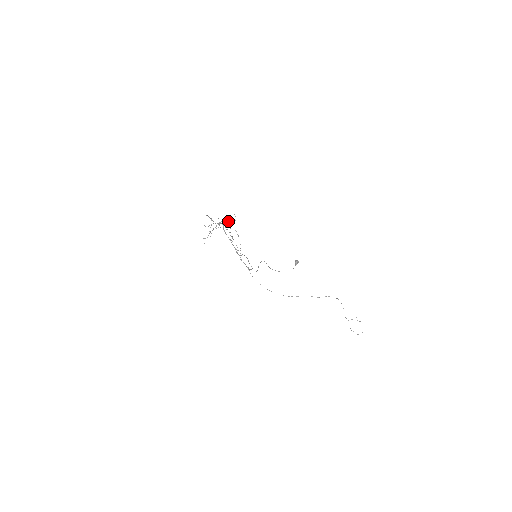
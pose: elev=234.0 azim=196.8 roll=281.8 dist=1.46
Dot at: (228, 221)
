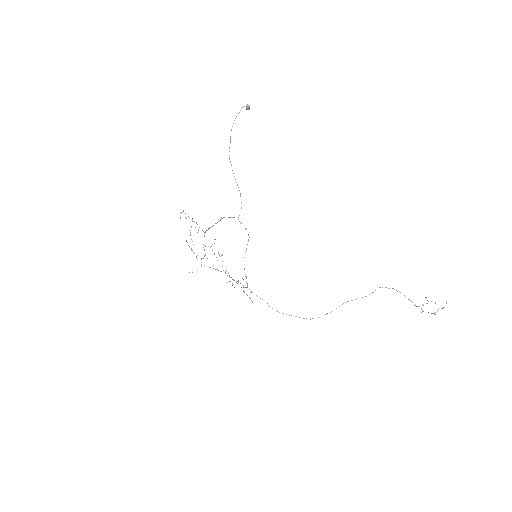
Dot at: occluded
